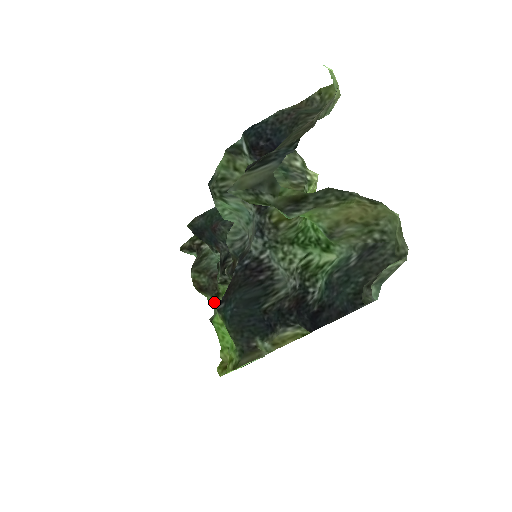
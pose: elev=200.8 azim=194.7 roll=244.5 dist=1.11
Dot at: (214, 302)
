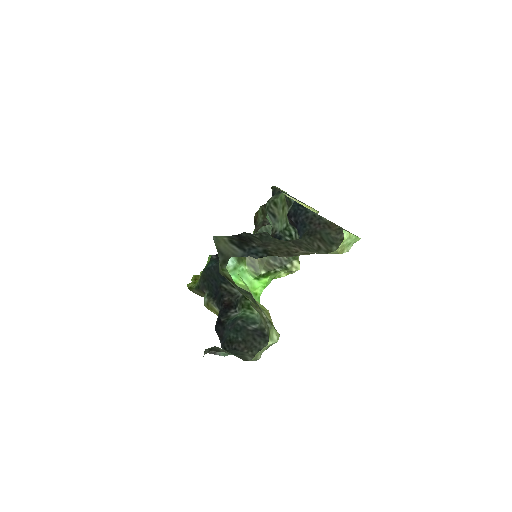
Dot at: occluded
